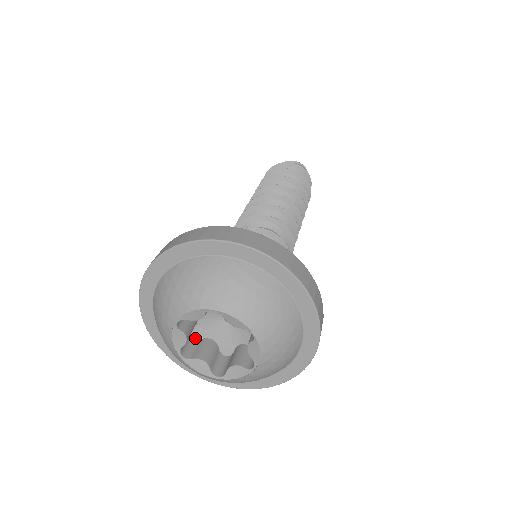
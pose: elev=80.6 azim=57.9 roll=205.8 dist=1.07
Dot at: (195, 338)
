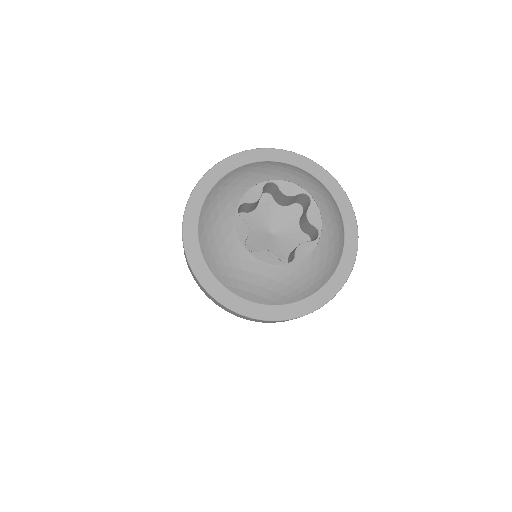
Dot at: occluded
